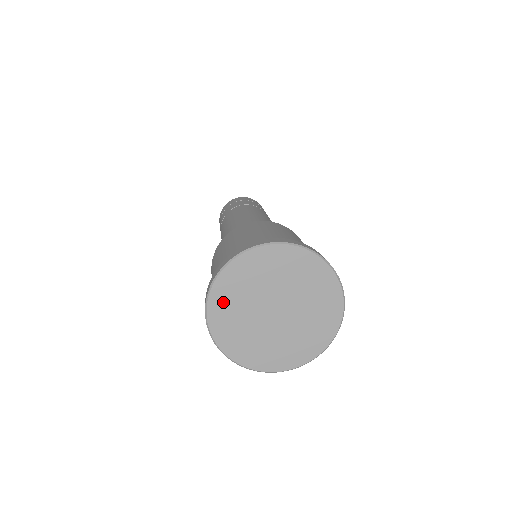
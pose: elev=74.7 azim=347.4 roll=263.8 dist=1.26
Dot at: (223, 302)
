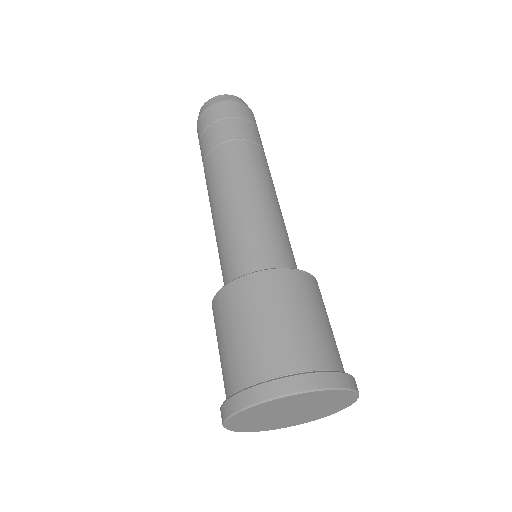
Dot at: (242, 418)
